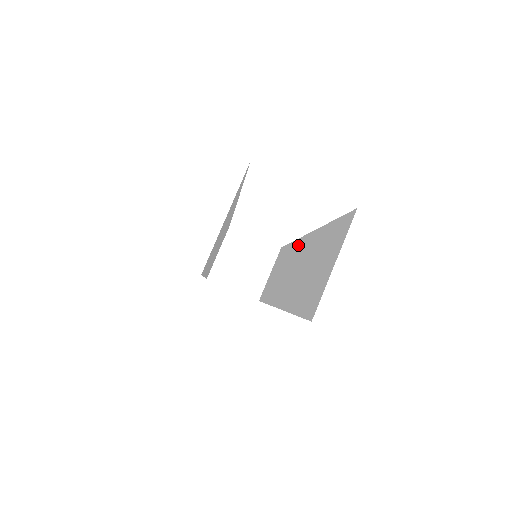
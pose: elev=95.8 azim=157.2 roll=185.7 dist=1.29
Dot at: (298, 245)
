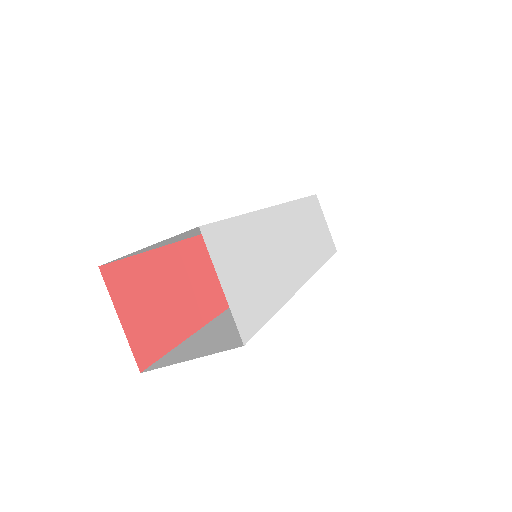
Dot at: occluded
